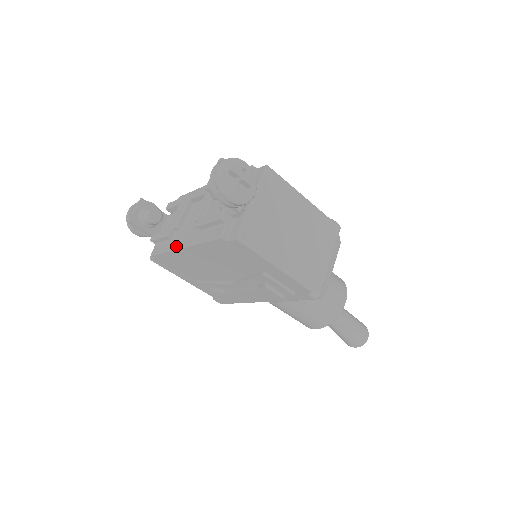
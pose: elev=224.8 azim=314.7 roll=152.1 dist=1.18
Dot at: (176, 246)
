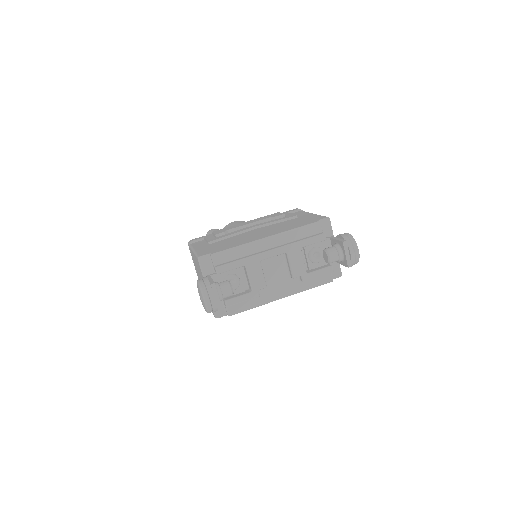
Dot at: (274, 300)
